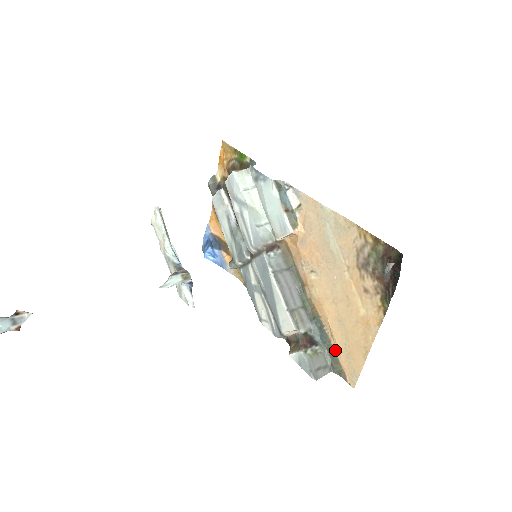
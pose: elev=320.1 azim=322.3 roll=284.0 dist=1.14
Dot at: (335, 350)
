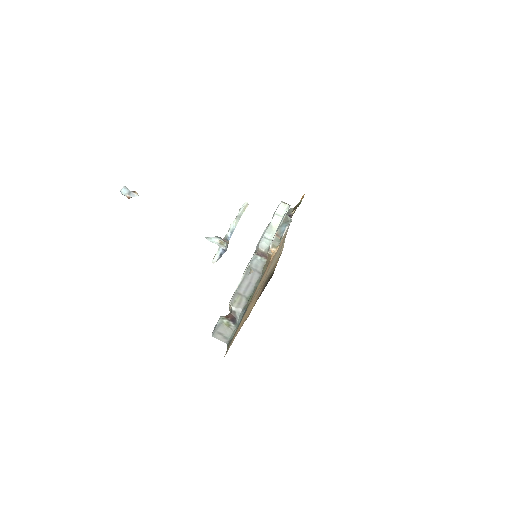
Dot at: occluded
